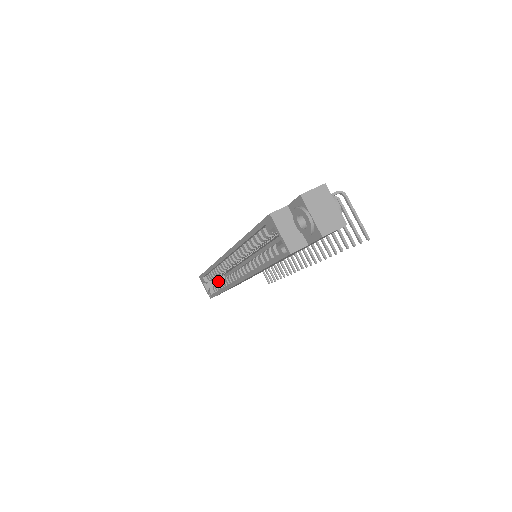
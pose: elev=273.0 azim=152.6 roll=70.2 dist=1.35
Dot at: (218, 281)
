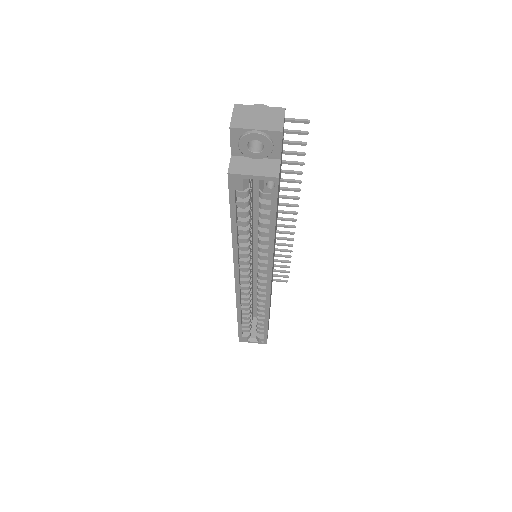
Dot at: (255, 326)
